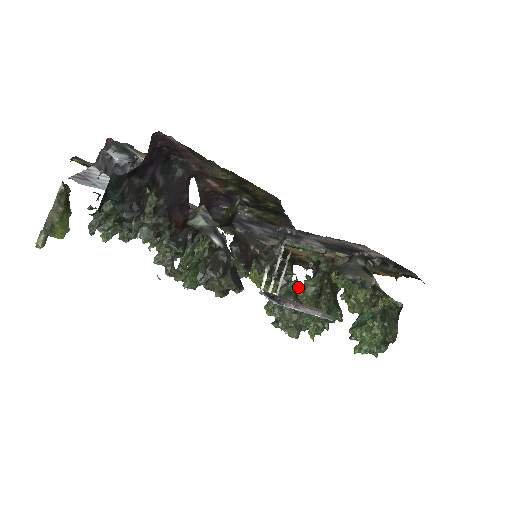
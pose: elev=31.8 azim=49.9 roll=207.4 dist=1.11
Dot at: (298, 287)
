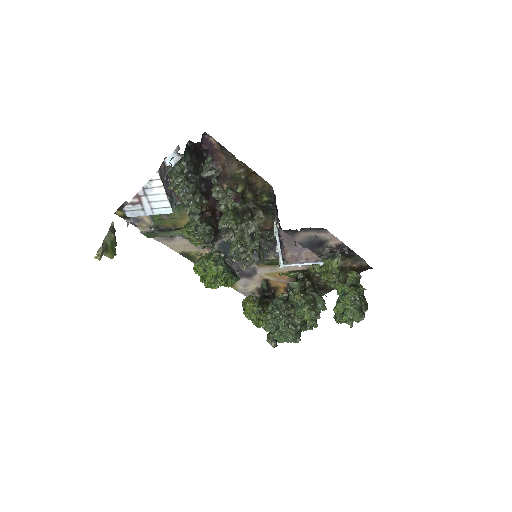
Dot at: (286, 297)
